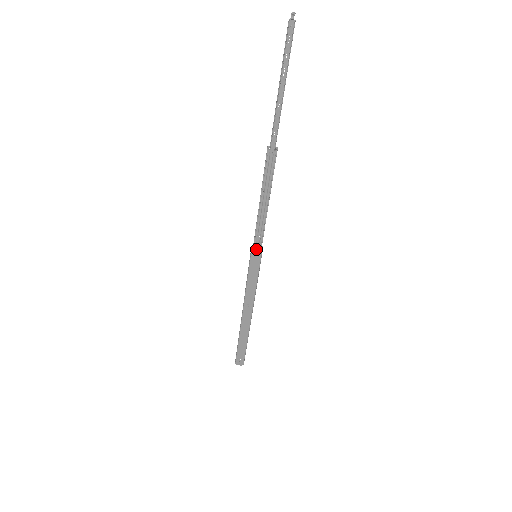
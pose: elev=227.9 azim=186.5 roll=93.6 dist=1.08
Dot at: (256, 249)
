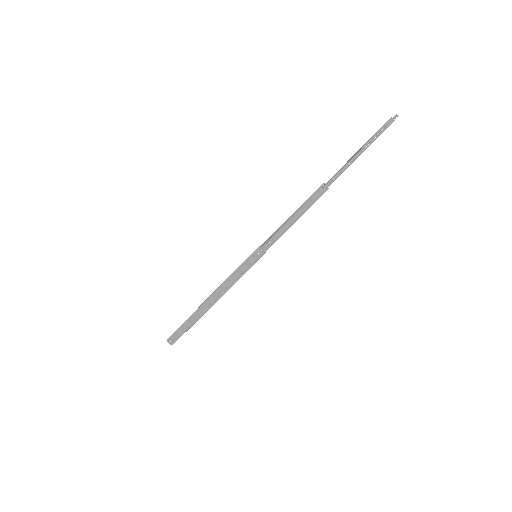
Dot at: (260, 251)
